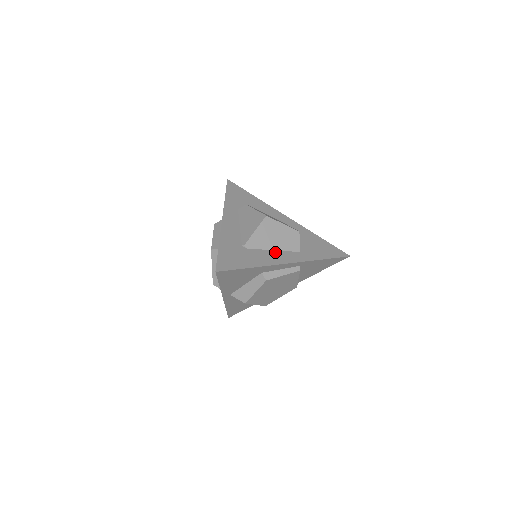
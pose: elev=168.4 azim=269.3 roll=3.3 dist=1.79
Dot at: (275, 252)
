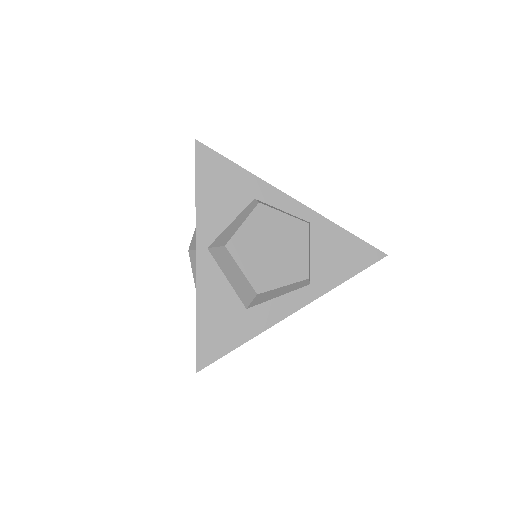
Dot at: occluded
